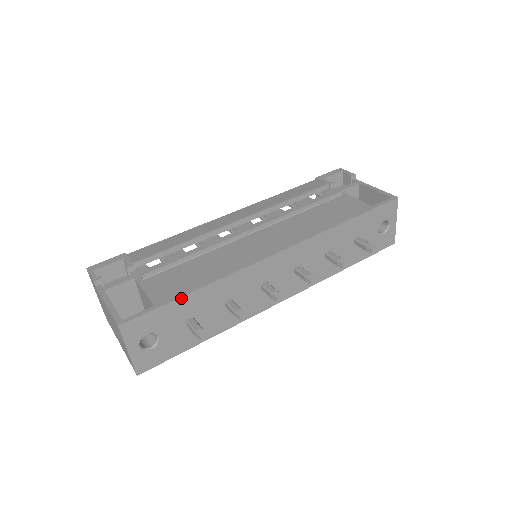
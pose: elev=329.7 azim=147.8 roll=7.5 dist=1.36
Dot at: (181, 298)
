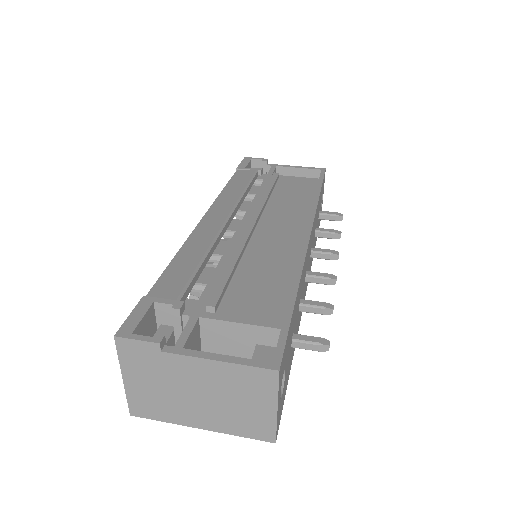
Dot at: (293, 308)
